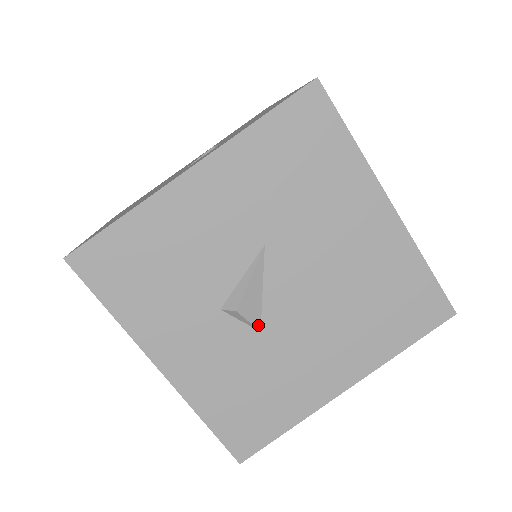
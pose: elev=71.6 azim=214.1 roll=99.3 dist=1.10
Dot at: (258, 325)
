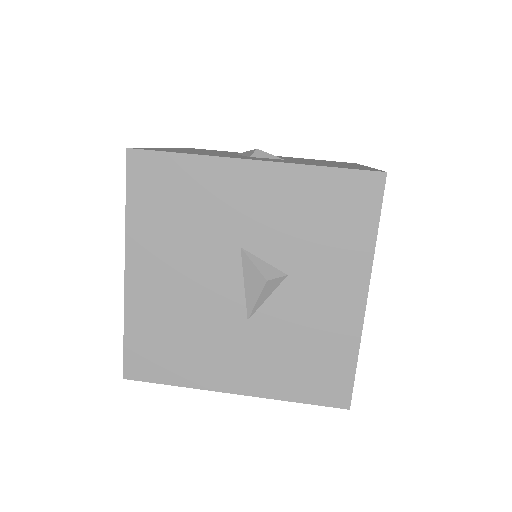
Dot at: (279, 158)
